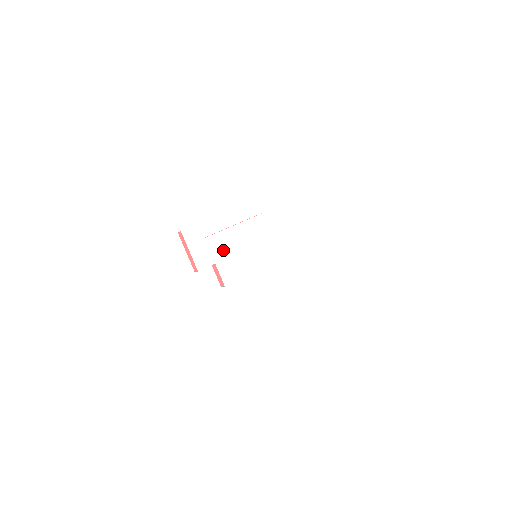
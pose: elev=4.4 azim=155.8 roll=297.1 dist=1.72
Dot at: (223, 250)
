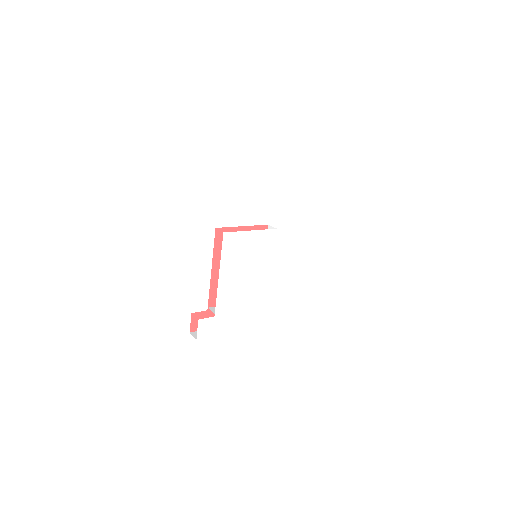
Dot at: (235, 297)
